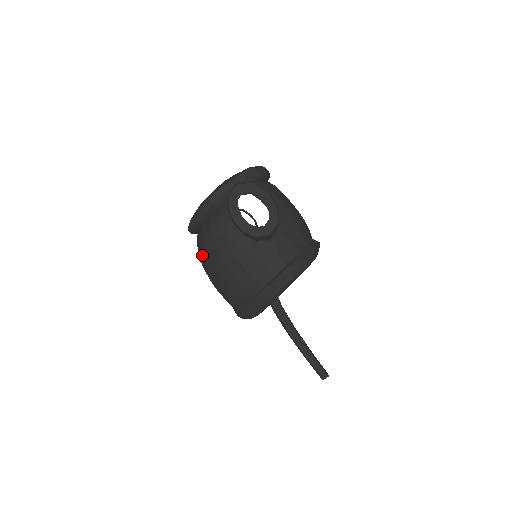
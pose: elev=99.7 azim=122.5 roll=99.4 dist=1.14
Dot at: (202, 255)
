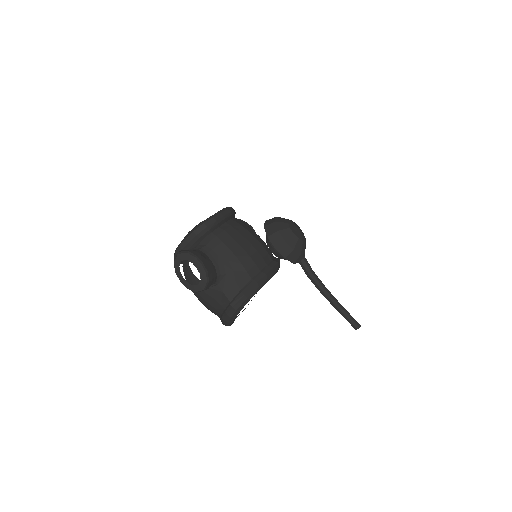
Dot at: occluded
